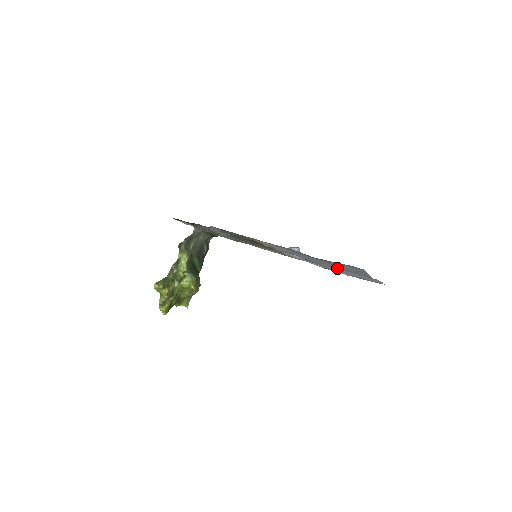
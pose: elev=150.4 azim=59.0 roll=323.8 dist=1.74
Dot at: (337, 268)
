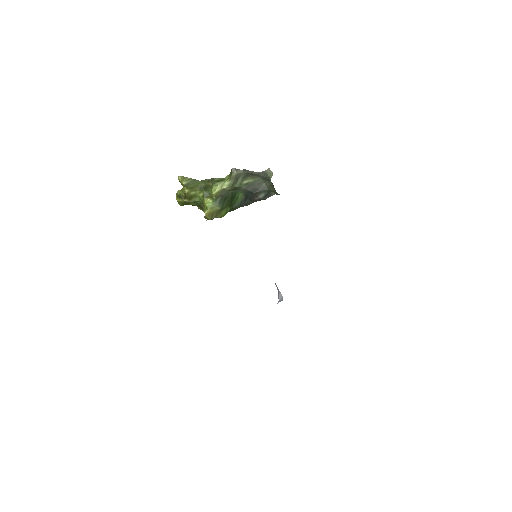
Dot at: occluded
